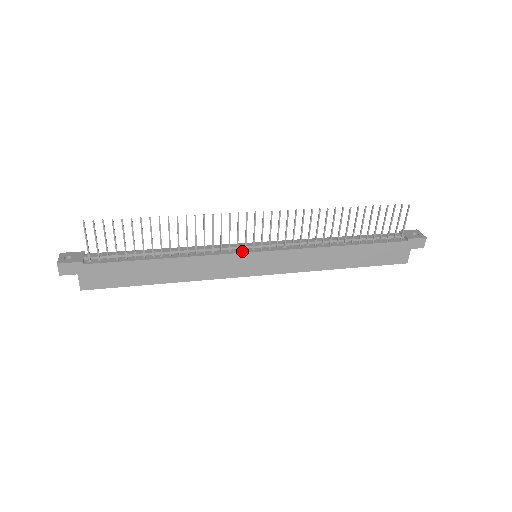
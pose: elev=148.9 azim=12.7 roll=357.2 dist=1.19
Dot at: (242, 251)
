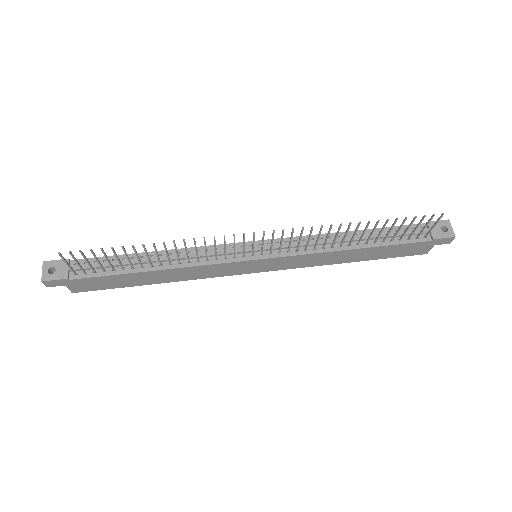
Dot at: (240, 258)
